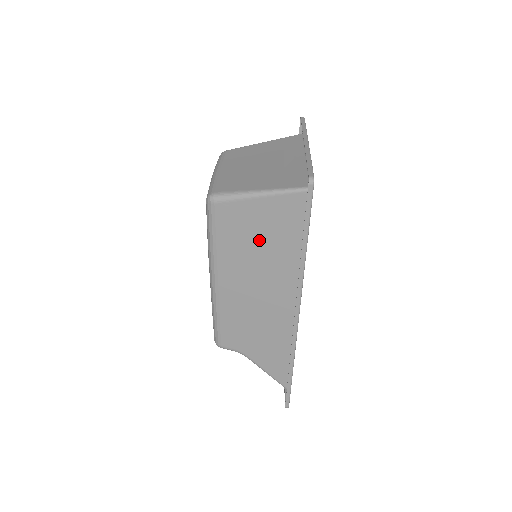
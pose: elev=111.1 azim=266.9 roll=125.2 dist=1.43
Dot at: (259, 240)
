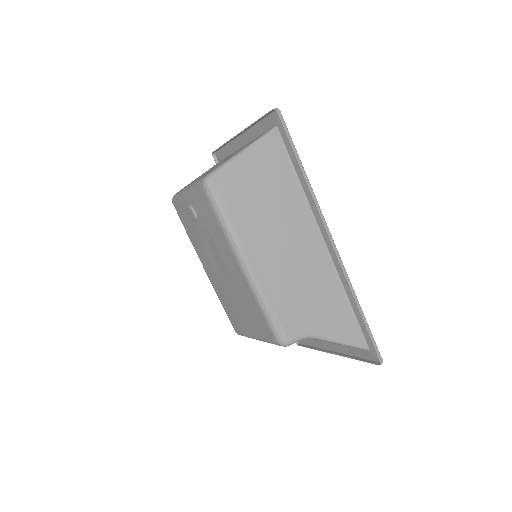
Dot at: (264, 195)
